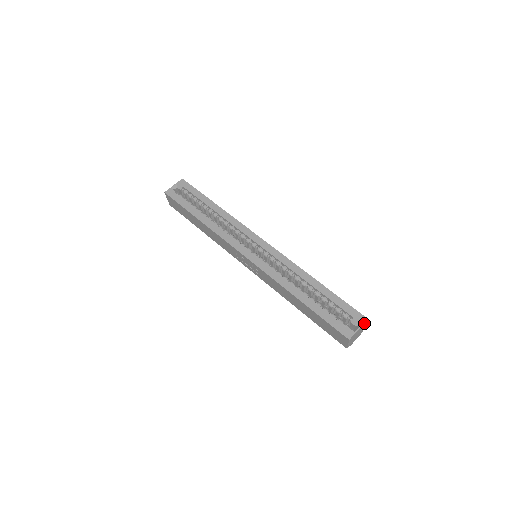
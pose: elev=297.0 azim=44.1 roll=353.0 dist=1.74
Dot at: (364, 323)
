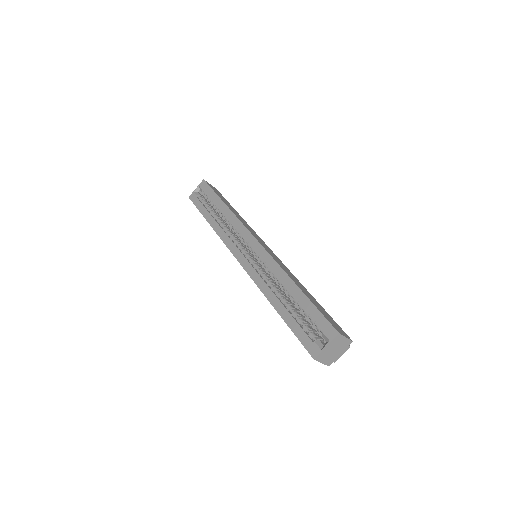
Dot at: (335, 338)
